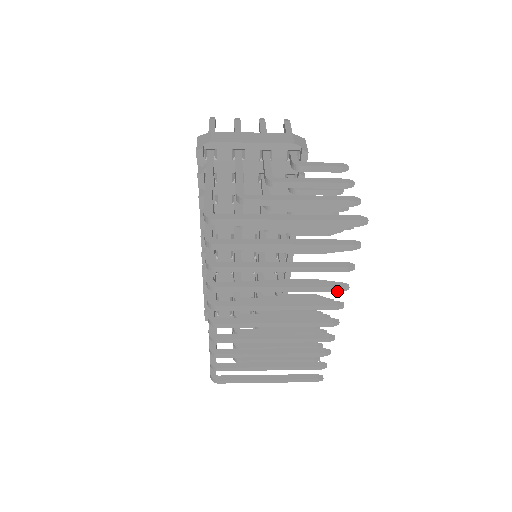
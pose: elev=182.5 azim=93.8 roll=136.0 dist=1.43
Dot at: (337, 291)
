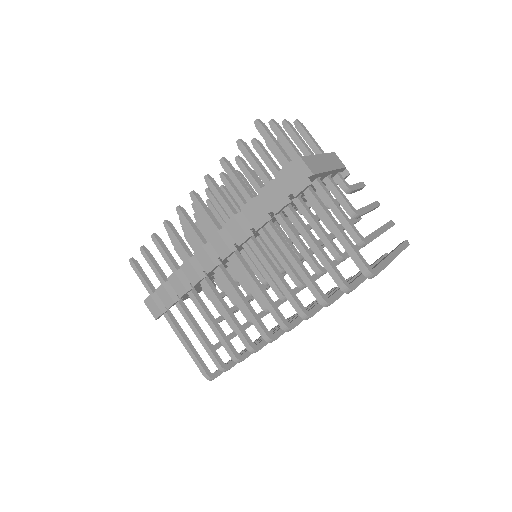
Dot at: occluded
